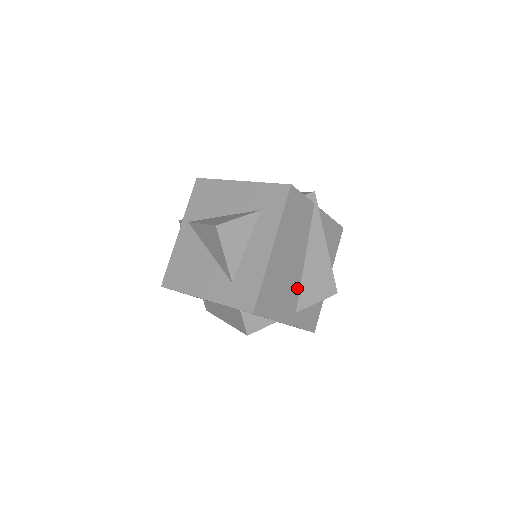
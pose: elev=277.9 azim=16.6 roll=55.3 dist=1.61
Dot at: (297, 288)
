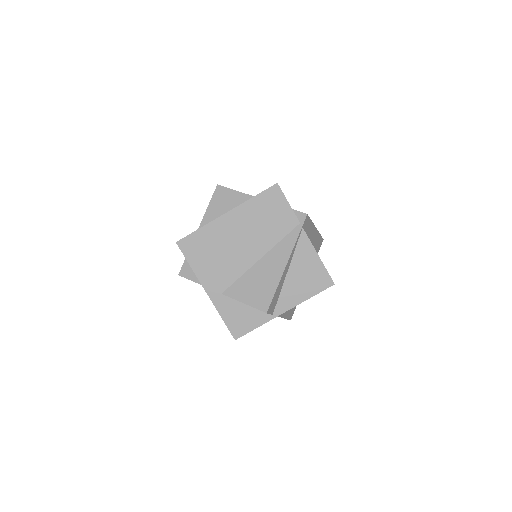
Dot at: (236, 274)
